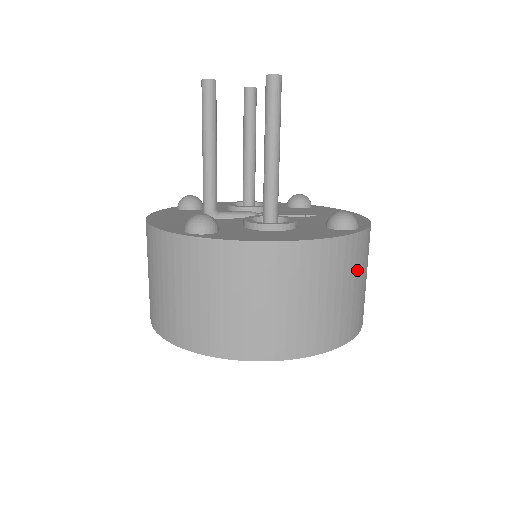
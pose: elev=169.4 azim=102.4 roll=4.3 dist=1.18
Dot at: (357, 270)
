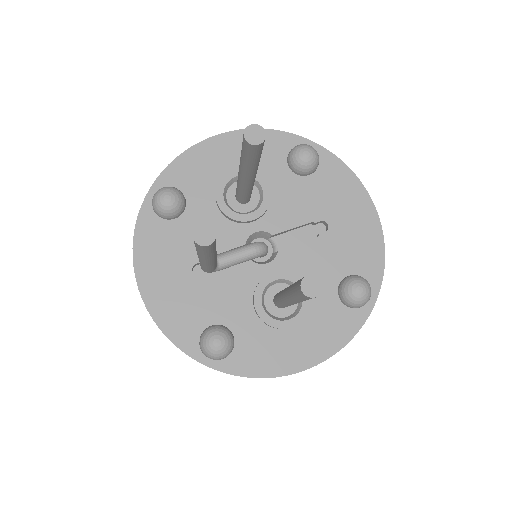
Dot at: occluded
